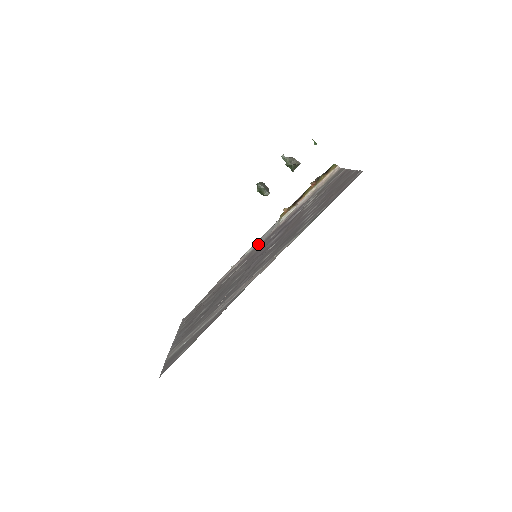
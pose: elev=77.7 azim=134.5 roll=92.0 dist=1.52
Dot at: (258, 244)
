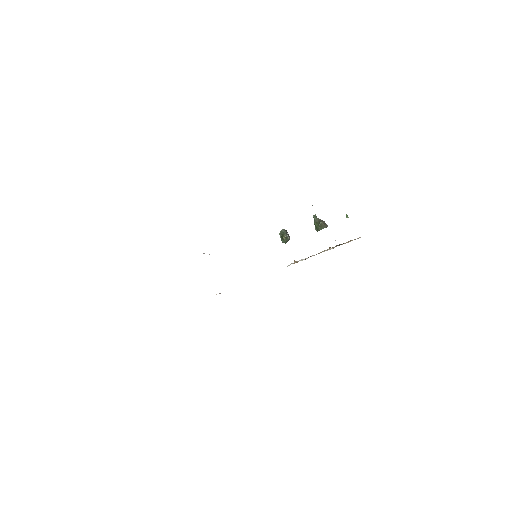
Dot at: occluded
